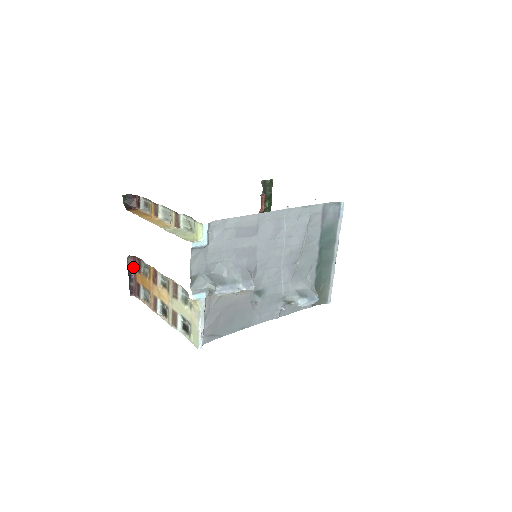
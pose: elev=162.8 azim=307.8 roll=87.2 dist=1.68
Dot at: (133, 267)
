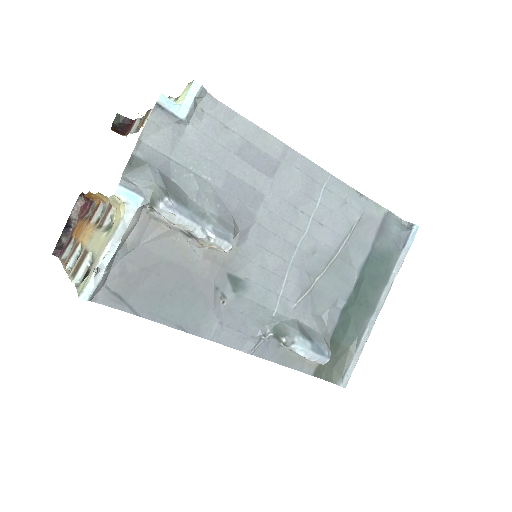
Dot at: (79, 215)
